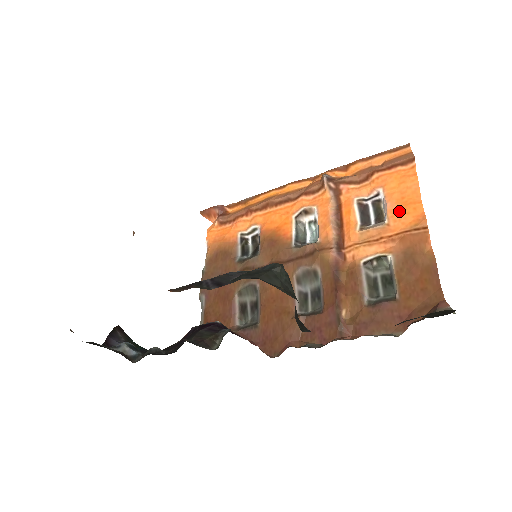
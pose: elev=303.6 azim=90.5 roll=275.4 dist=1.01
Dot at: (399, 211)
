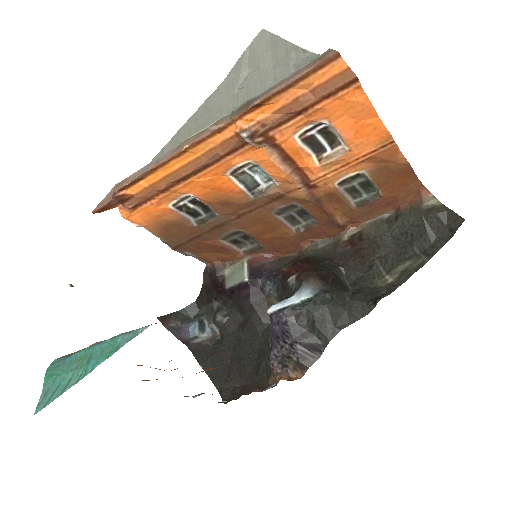
Dot at: (358, 137)
